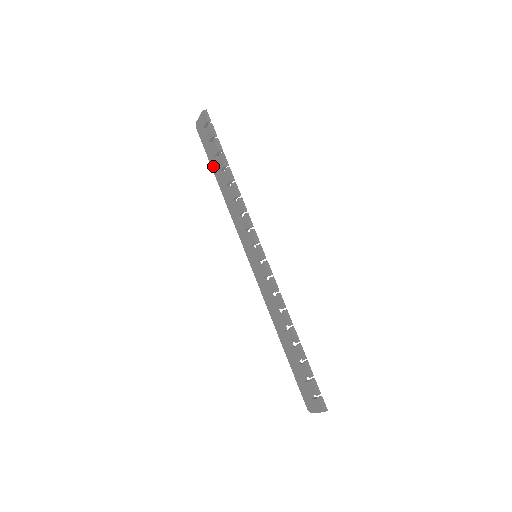
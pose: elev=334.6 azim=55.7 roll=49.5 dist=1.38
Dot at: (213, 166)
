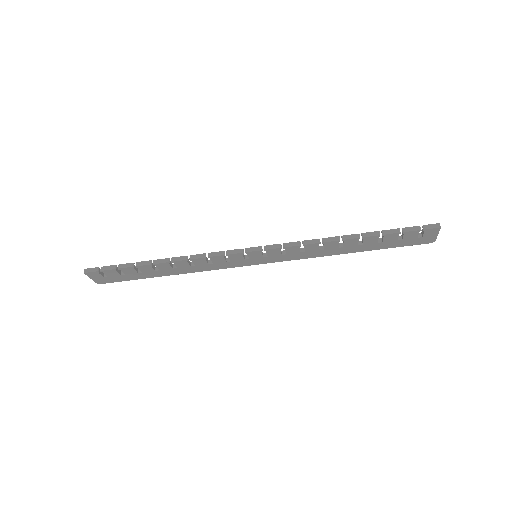
Dot at: (147, 277)
